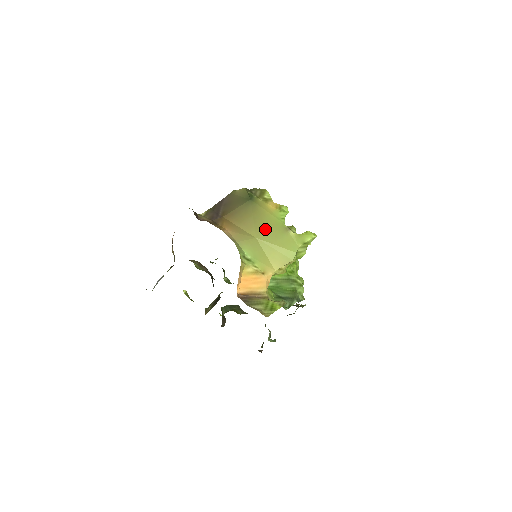
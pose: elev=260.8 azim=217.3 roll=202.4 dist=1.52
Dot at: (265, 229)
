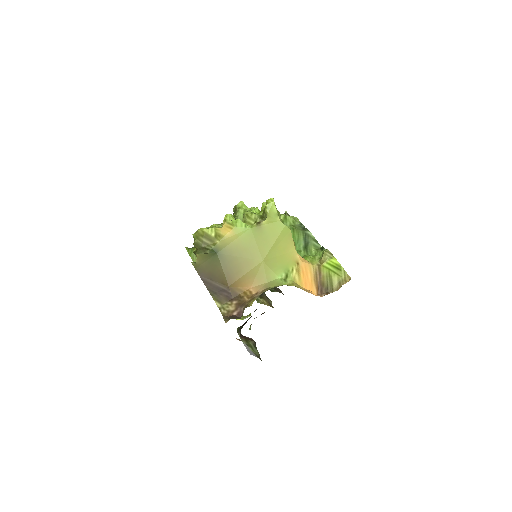
Dot at: (255, 249)
